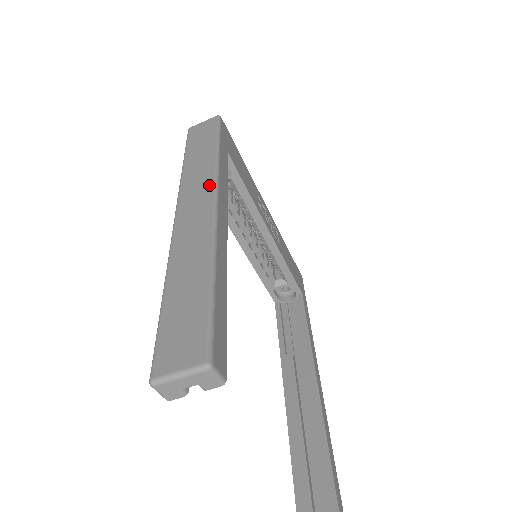
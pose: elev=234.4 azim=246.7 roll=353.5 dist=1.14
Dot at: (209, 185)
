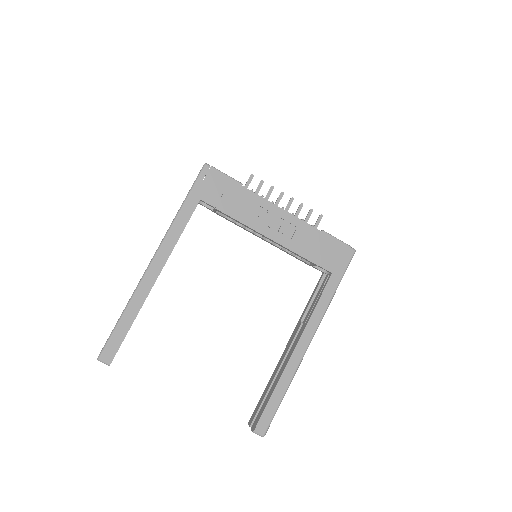
Dot at: occluded
